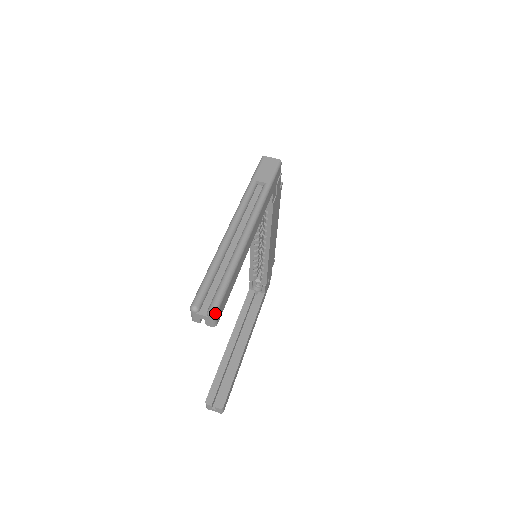
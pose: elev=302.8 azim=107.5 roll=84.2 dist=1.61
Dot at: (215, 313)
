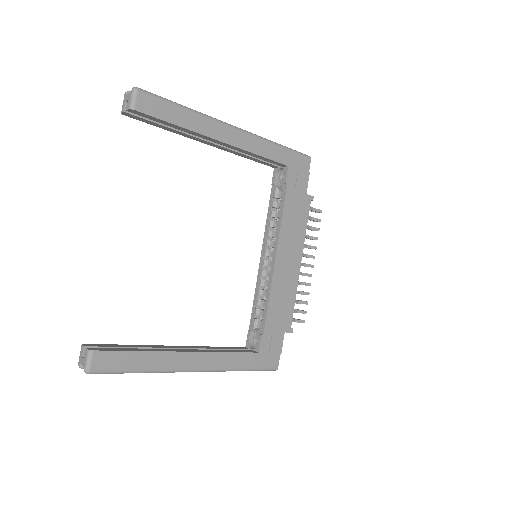
Dot at: (137, 88)
